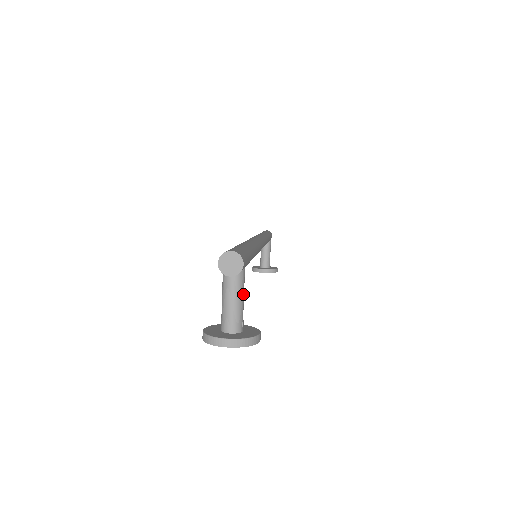
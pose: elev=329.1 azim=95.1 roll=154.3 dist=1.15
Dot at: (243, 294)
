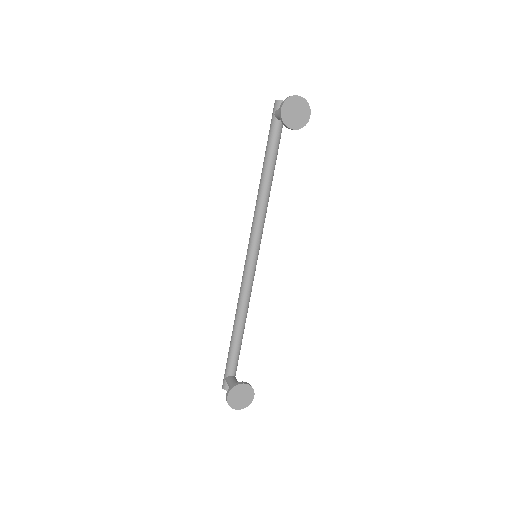
Dot at: occluded
